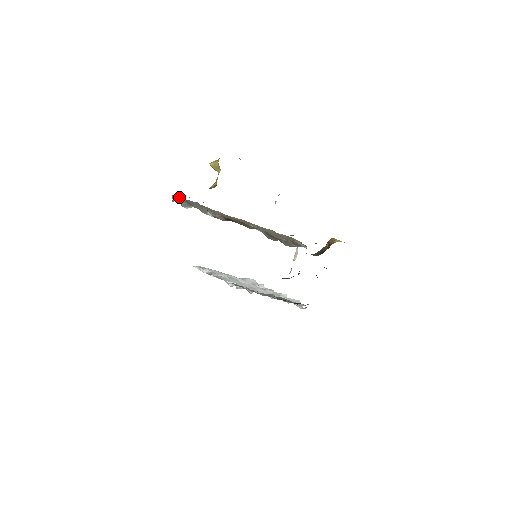
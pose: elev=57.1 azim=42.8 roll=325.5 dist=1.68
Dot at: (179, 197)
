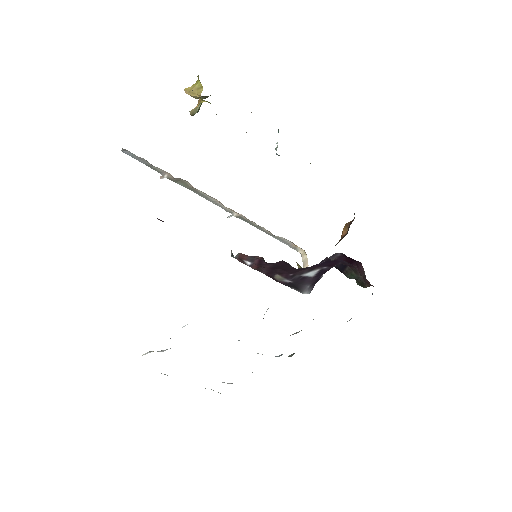
Dot at: occluded
